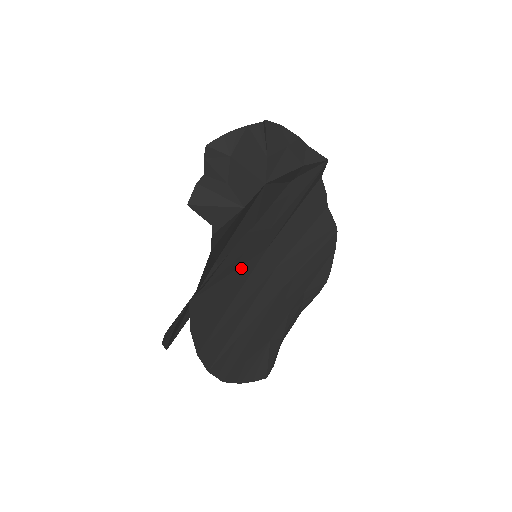
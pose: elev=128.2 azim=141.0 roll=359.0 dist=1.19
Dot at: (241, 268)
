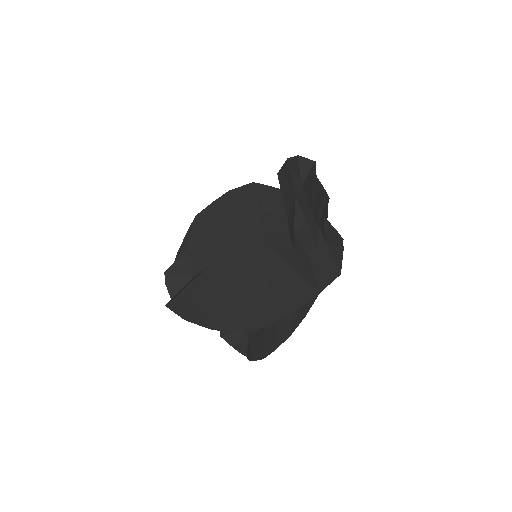
Dot at: occluded
